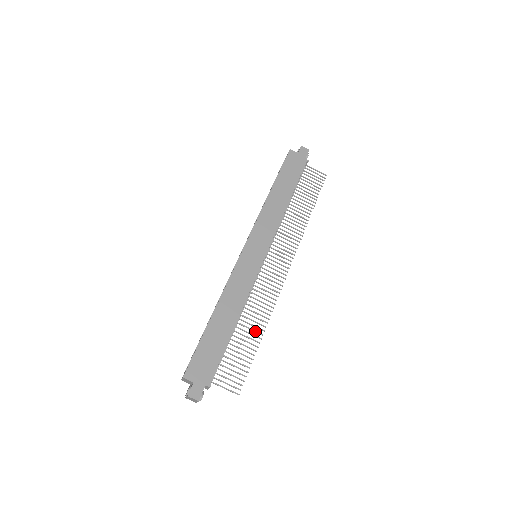
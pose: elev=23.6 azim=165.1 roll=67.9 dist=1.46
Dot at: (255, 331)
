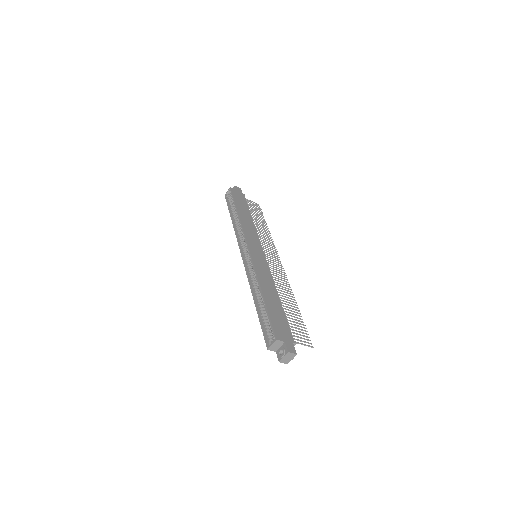
Dot at: (292, 303)
